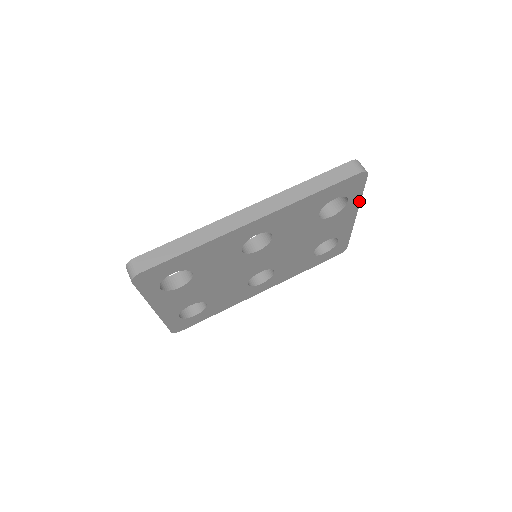
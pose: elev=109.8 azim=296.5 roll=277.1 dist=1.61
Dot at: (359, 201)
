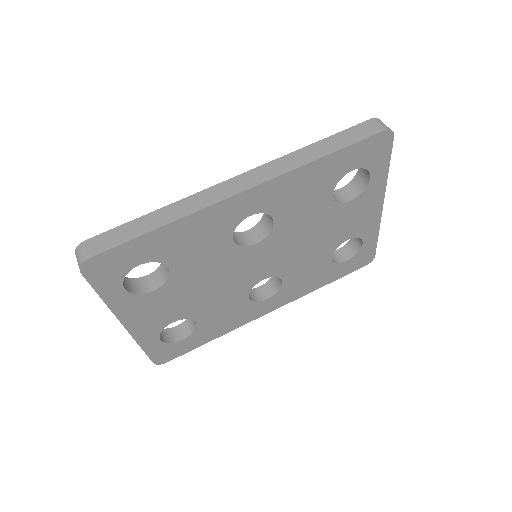
Dot at: (385, 180)
